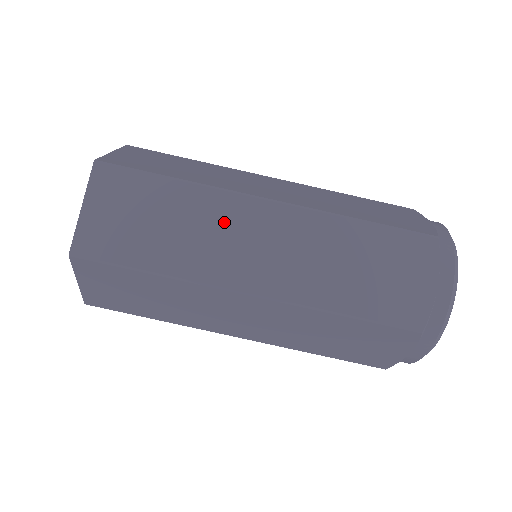
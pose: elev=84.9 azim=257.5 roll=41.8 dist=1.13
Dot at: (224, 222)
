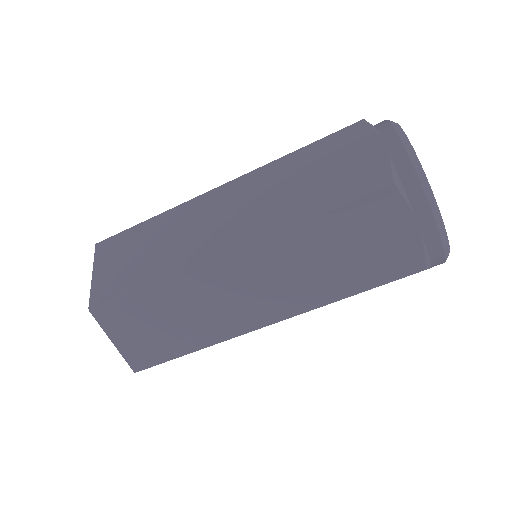
Dot at: (208, 291)
